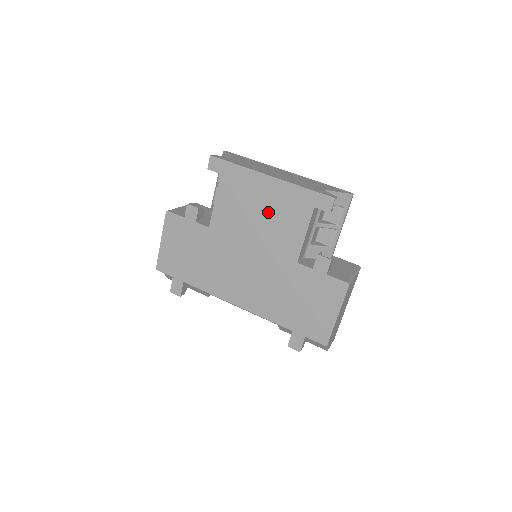
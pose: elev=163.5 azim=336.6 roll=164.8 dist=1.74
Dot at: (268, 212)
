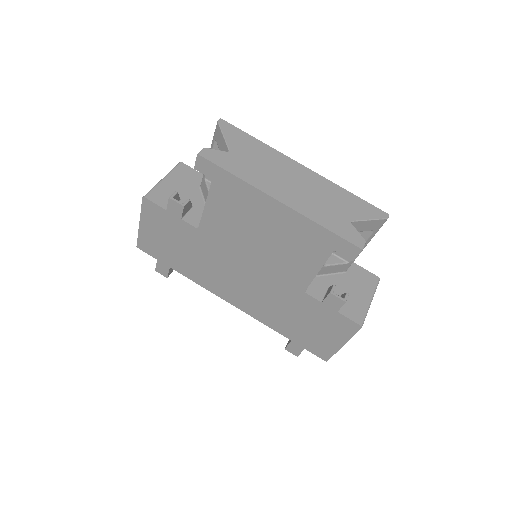
Dot at: (273, 237)
